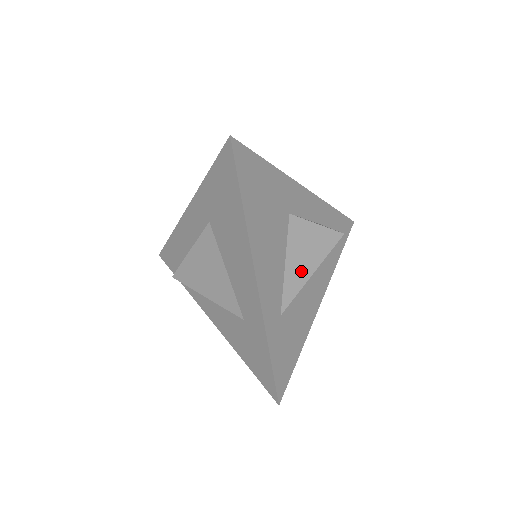
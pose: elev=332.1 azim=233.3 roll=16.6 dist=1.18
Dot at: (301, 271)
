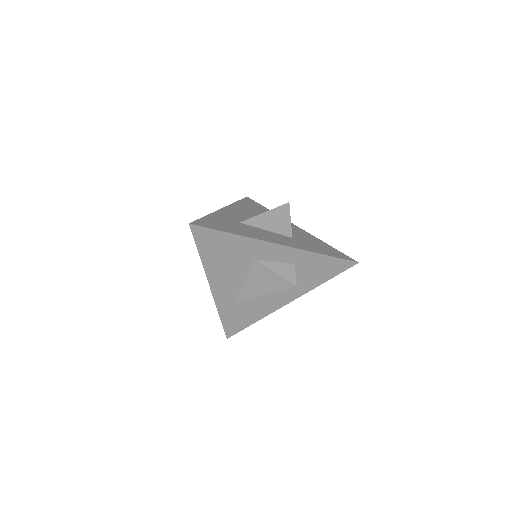
Dot at: (254, 291)
